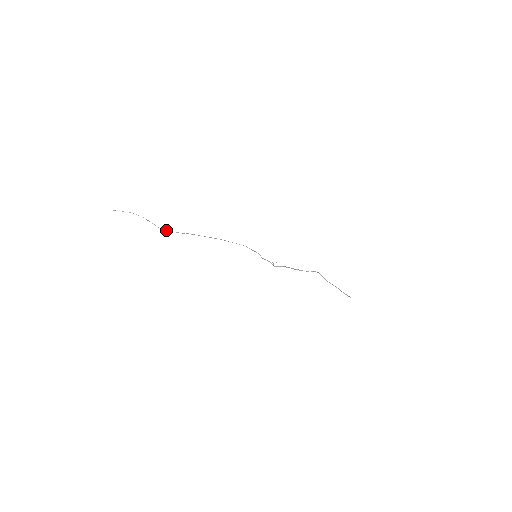
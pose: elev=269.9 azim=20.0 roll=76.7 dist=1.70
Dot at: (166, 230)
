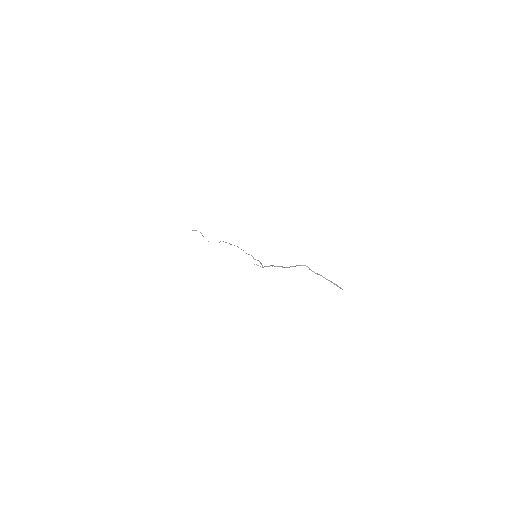
Dot at: occluded
